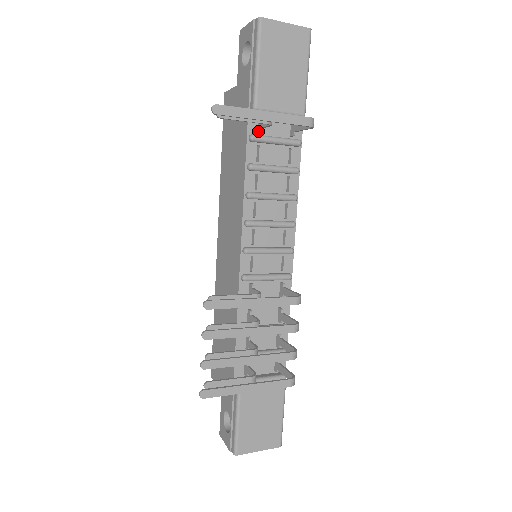
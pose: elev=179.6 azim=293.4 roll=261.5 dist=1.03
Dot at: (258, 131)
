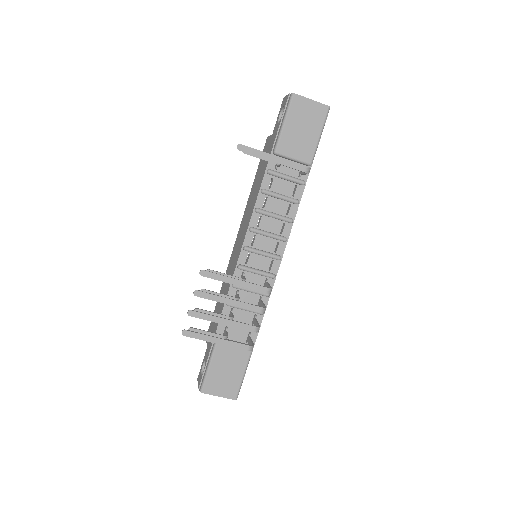
Dot at: (275, 168)
